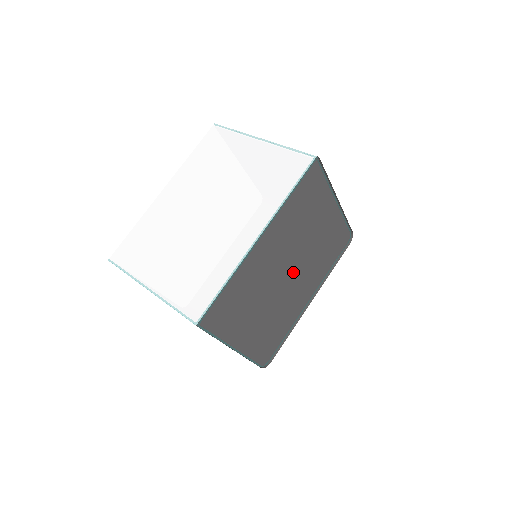
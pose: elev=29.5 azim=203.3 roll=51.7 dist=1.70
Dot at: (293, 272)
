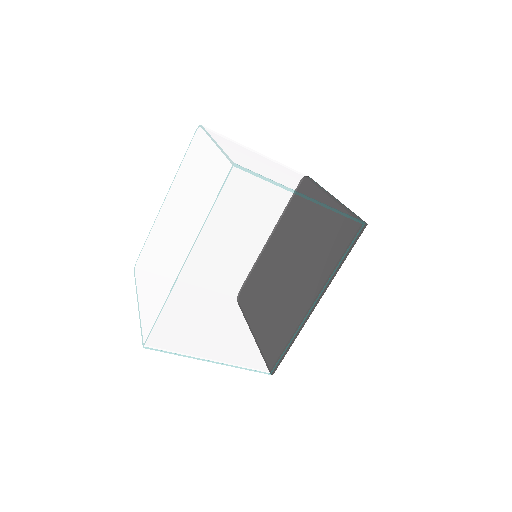
Dot at: occluded
